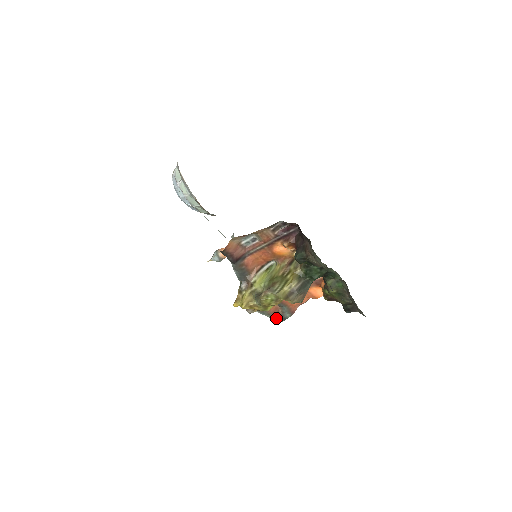
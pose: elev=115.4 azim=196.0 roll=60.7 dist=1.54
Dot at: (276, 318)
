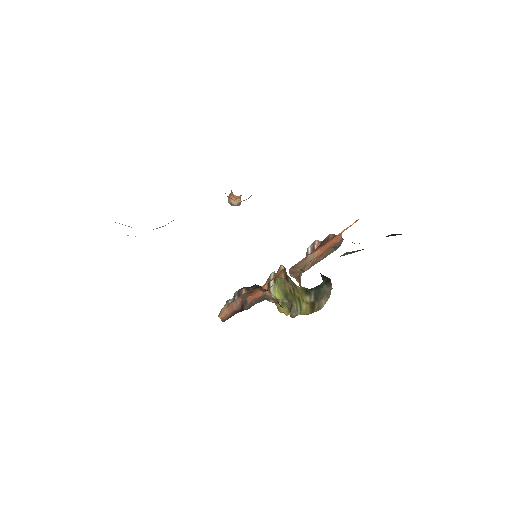
Dot at: (330, 253)
